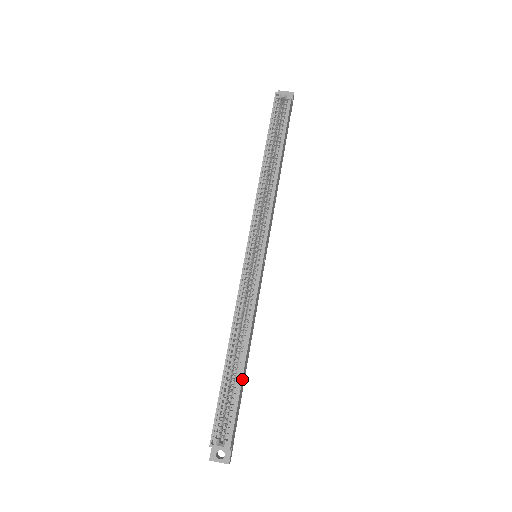
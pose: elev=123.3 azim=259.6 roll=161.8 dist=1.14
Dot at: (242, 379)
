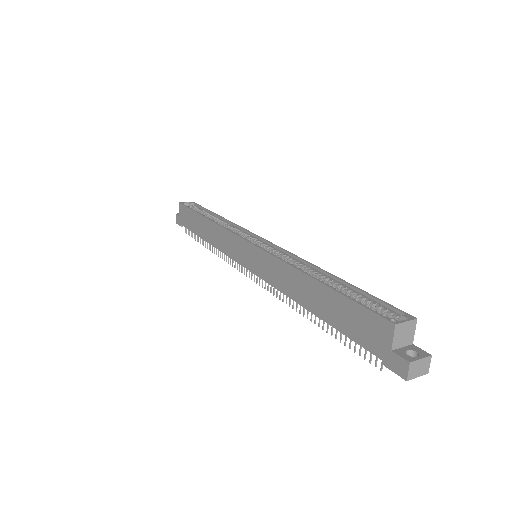
Dot at: (349, 286)
